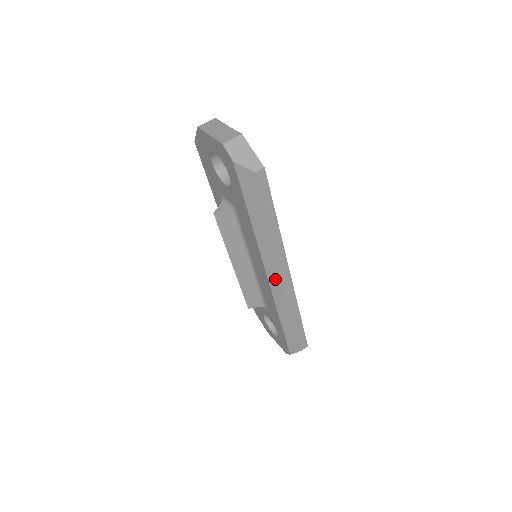
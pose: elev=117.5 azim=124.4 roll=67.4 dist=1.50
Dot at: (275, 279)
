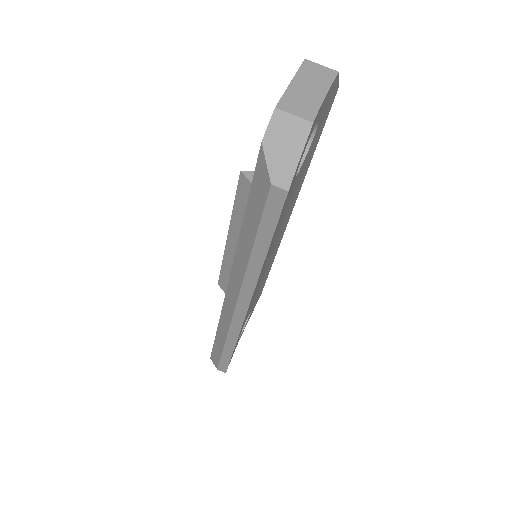
Dot at: (231, 298)
